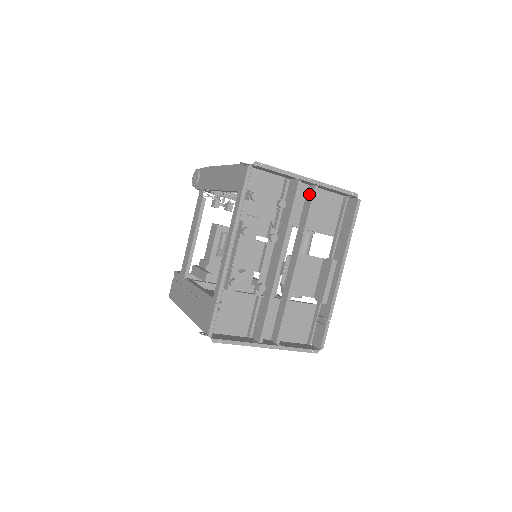
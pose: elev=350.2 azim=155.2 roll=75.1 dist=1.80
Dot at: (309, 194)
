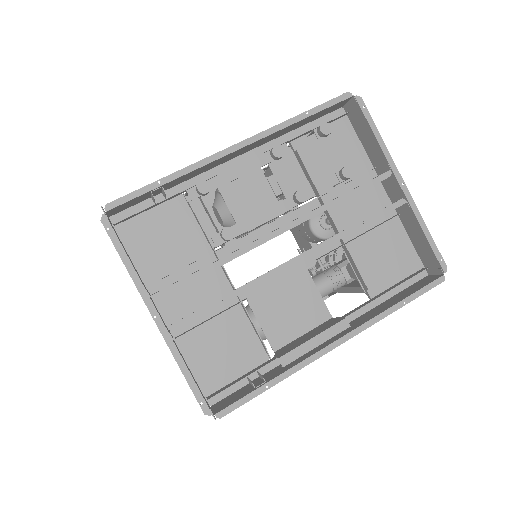
Dot at: occluded
